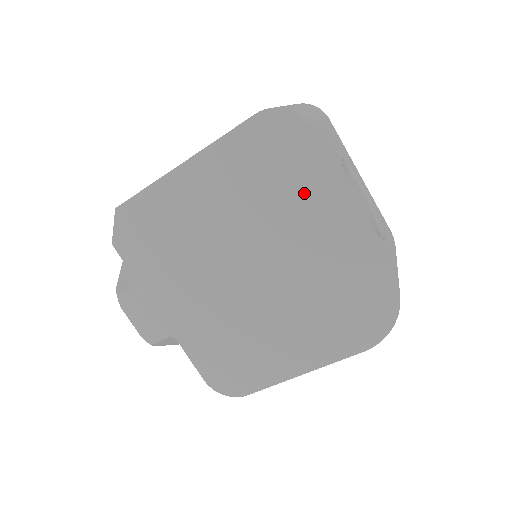
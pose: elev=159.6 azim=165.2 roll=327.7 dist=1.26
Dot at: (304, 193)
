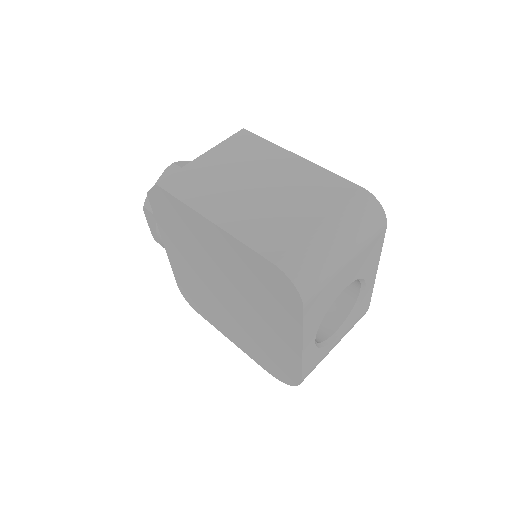
Dot at: (278, 314)
